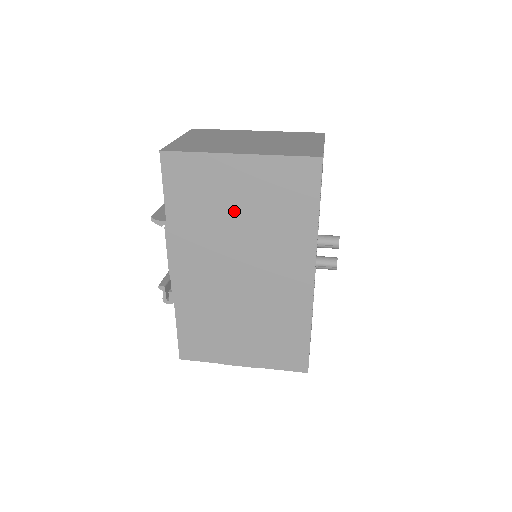
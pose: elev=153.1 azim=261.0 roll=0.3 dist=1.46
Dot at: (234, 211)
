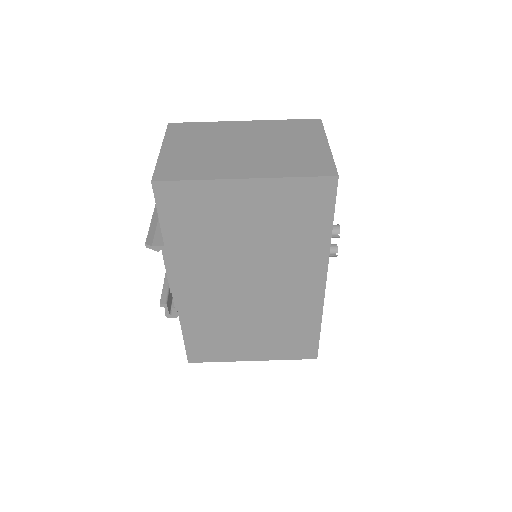
Dot at: (241, 233)
